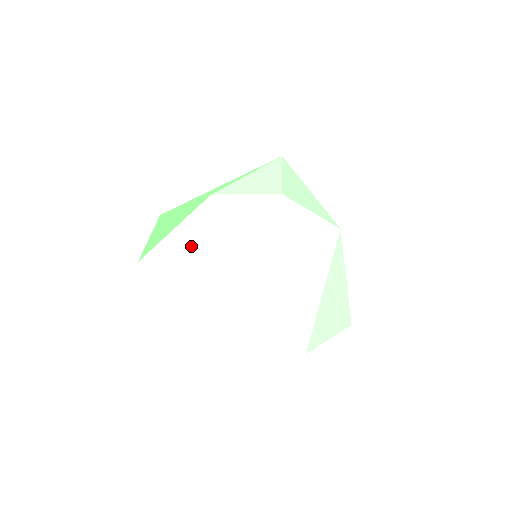
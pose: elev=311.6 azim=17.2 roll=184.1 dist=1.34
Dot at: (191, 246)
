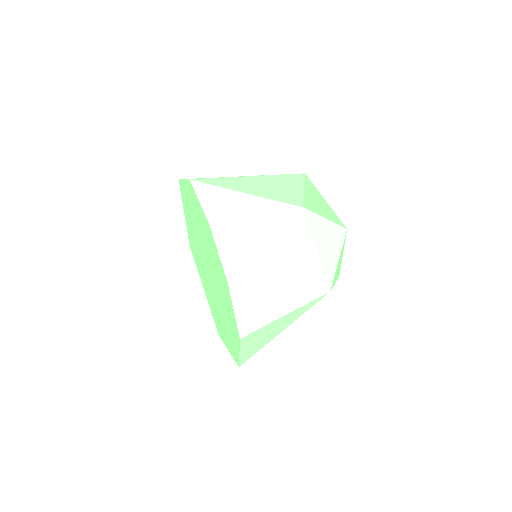
Dot at: (246, 176)
